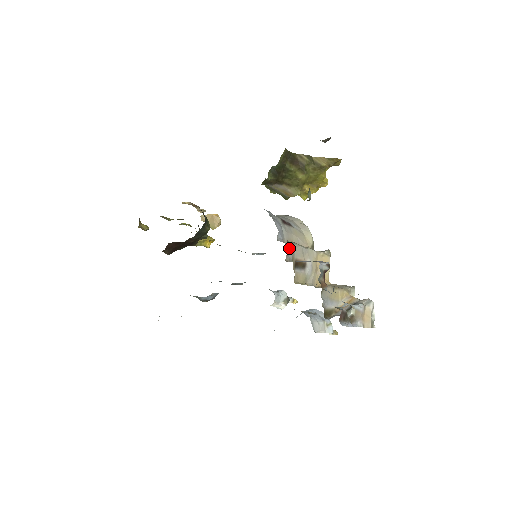
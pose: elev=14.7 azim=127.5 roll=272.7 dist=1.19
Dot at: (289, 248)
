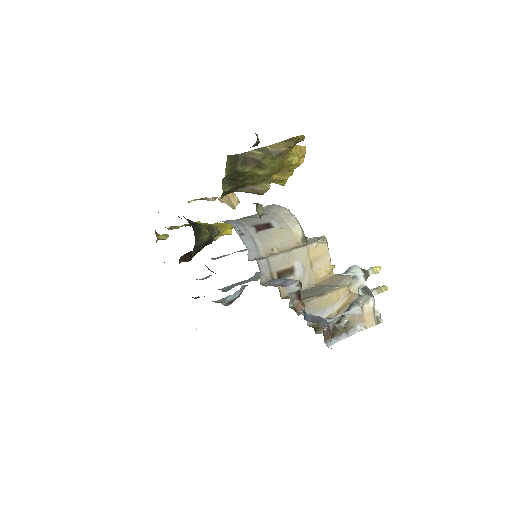
Dot at: (262, 267)
